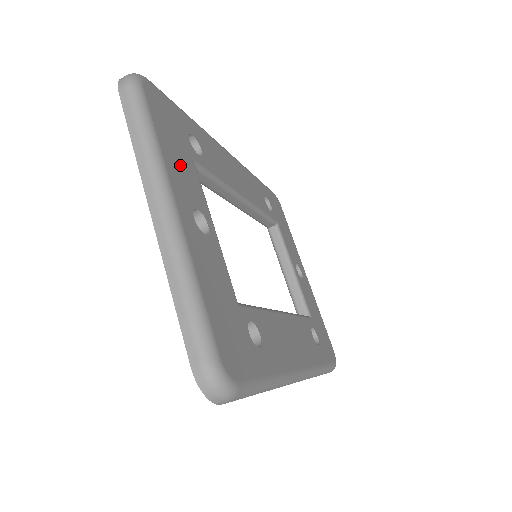
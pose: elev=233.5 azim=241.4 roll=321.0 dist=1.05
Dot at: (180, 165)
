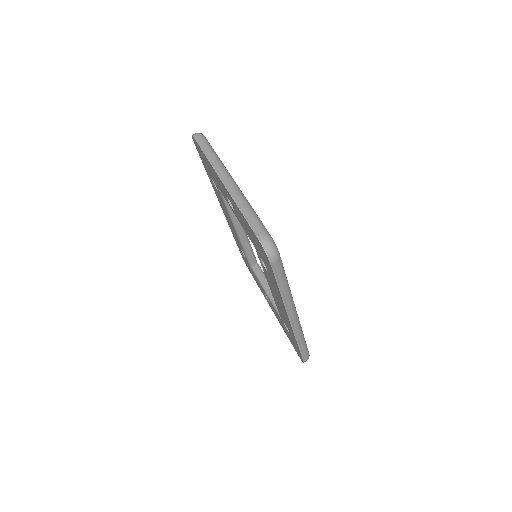
Dot at: occluded
